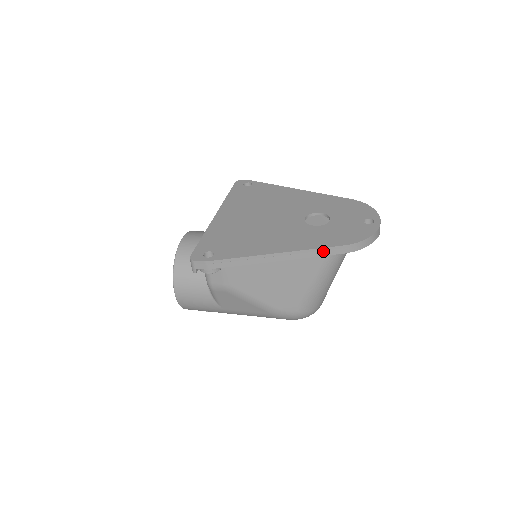
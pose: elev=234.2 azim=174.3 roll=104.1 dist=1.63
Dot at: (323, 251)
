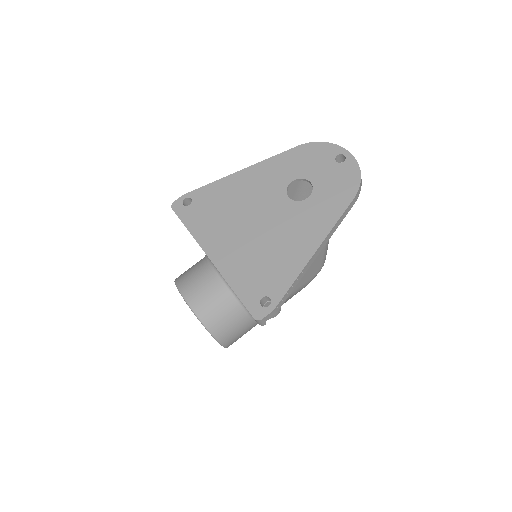
Dot at: (343, 216)
